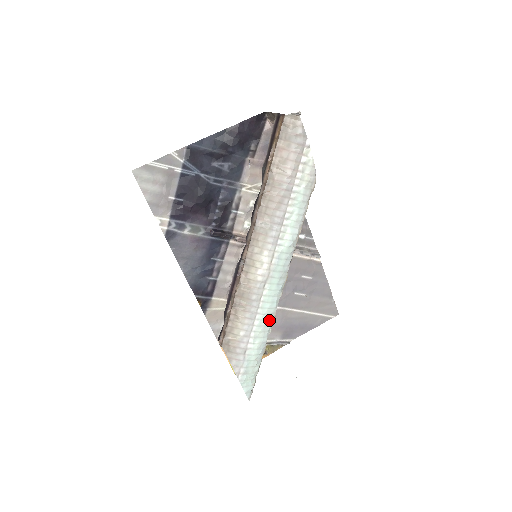
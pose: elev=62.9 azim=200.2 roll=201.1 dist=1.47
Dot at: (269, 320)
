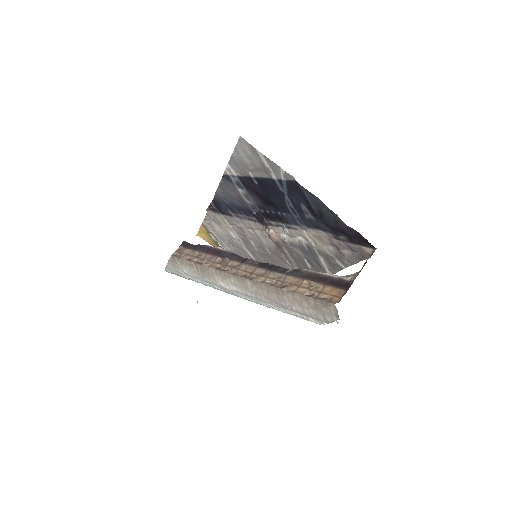
Dot at: occluded
